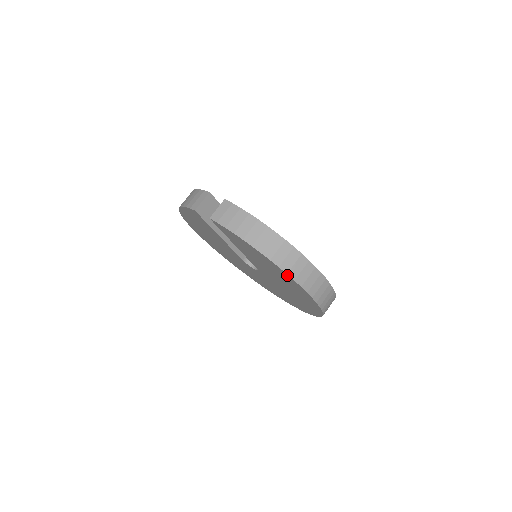
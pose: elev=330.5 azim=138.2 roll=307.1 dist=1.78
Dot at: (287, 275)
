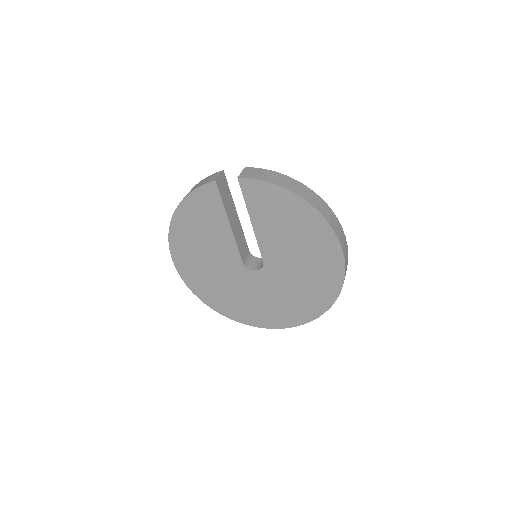
Dot at: (322, 219)
